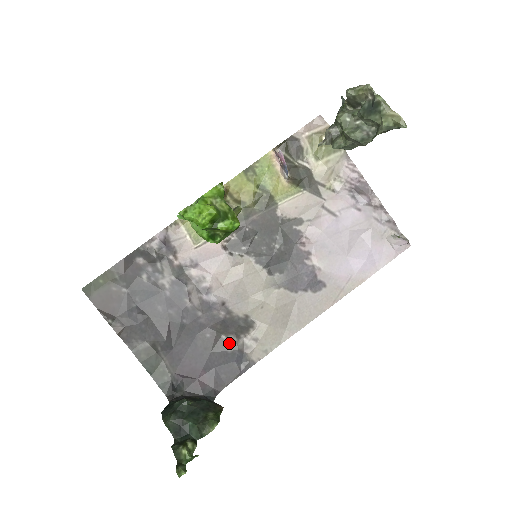
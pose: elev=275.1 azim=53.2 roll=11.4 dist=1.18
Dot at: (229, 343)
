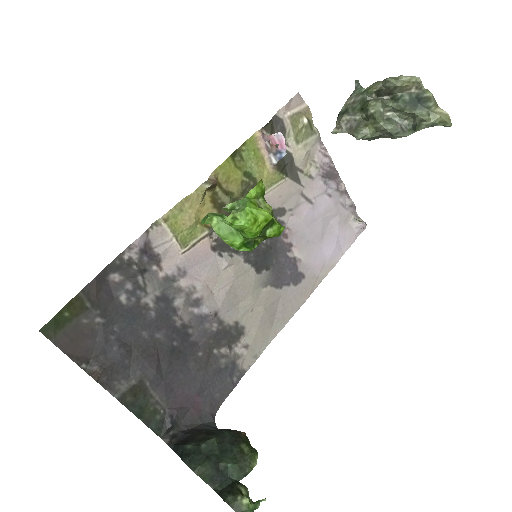
Dot at: (222, 357)
